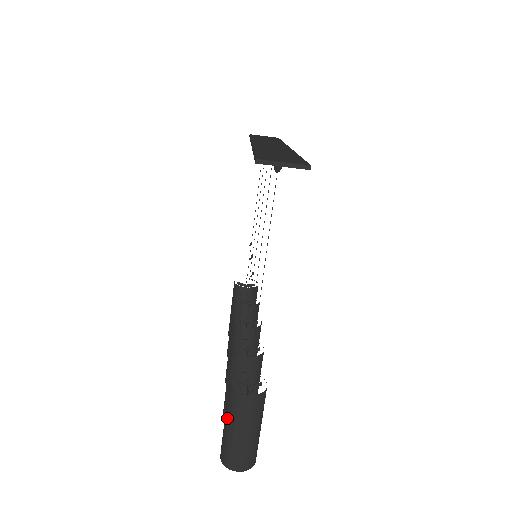
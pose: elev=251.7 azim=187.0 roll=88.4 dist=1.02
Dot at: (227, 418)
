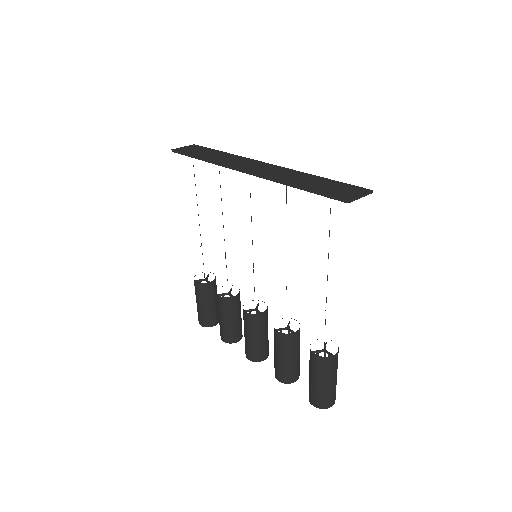
Dot at: (320, 378)
